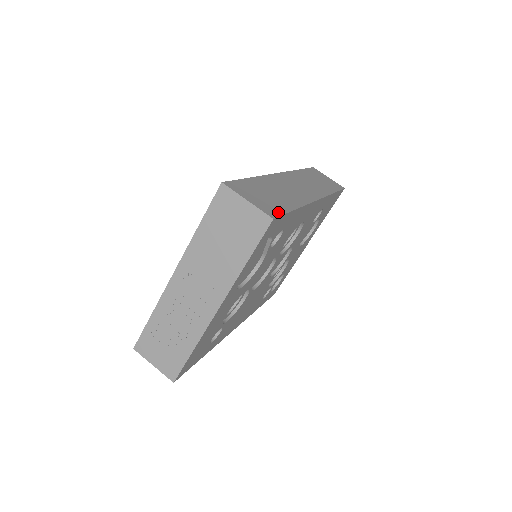
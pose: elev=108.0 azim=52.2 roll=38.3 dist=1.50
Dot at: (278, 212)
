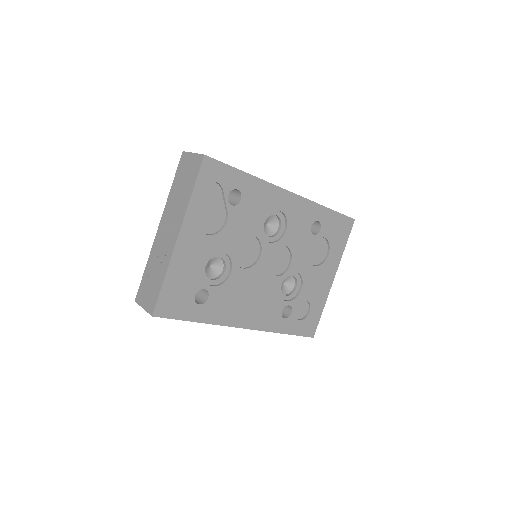
Dot at: (218, 161)
